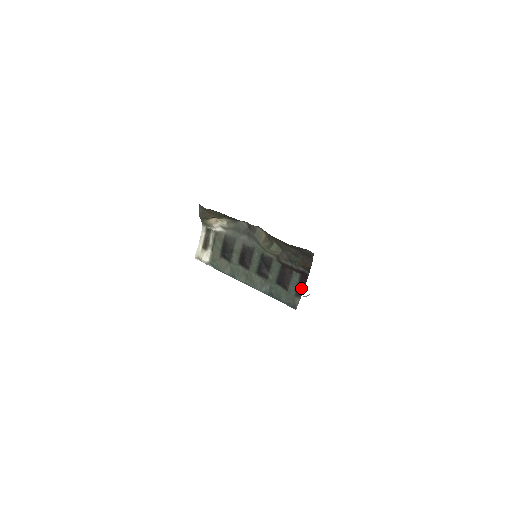
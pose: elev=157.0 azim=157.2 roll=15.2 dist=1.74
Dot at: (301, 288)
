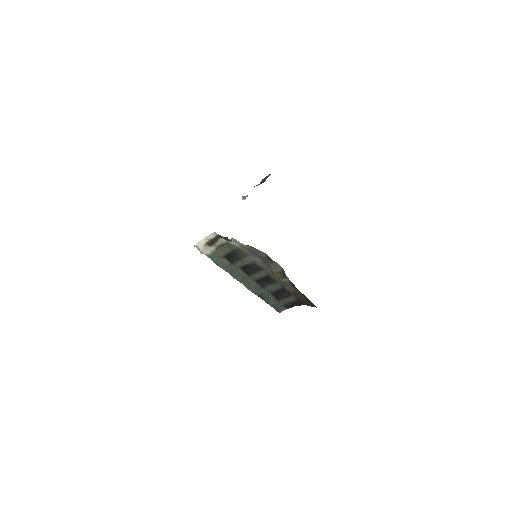
Dot at: (292, 305)
